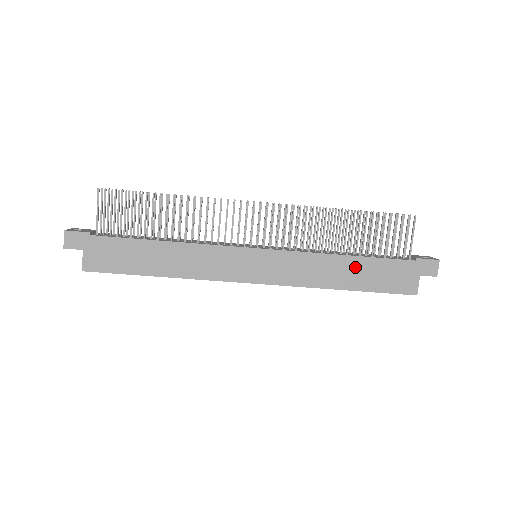
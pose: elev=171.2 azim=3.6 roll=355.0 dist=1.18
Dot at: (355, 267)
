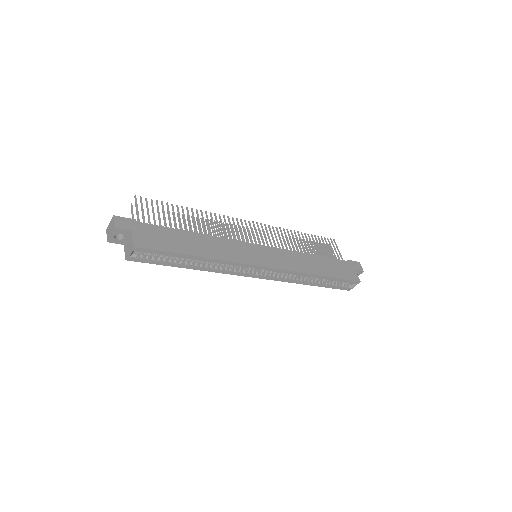
Dot at: (320, 262)
